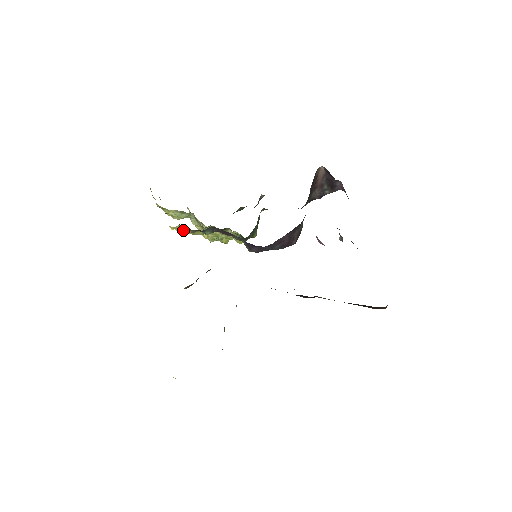
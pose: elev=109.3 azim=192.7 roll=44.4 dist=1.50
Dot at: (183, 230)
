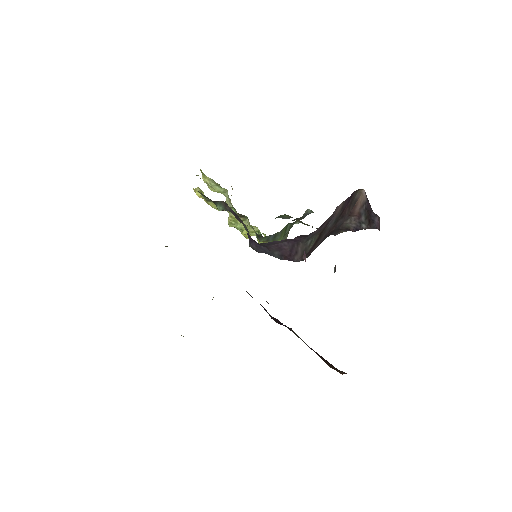
Dot at: occluded
